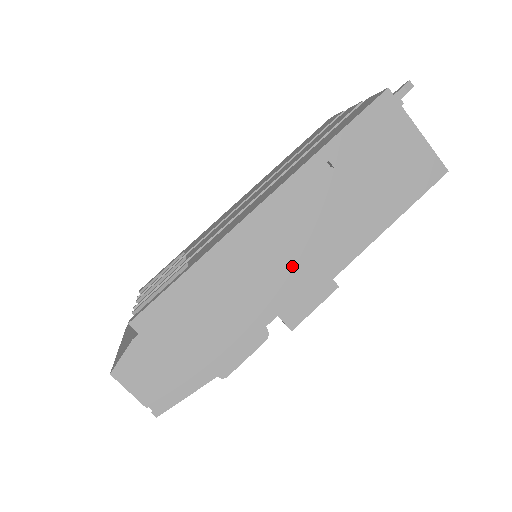
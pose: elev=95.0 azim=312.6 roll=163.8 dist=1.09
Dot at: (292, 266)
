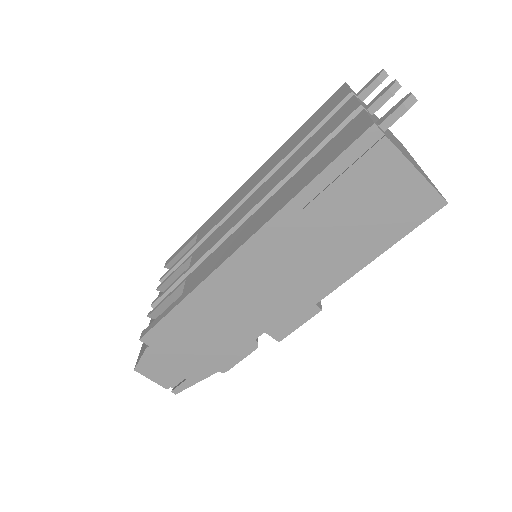
Dot at: (274, 296)
